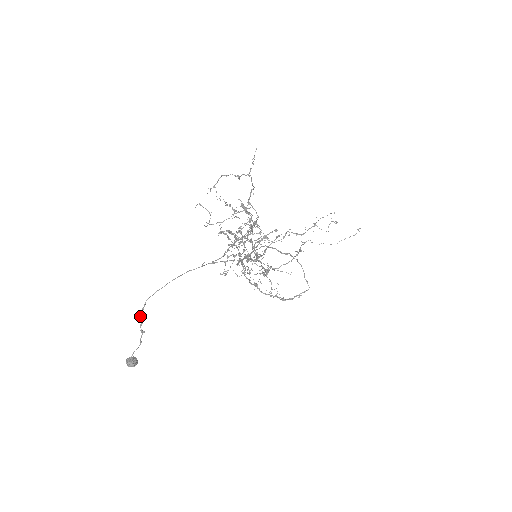
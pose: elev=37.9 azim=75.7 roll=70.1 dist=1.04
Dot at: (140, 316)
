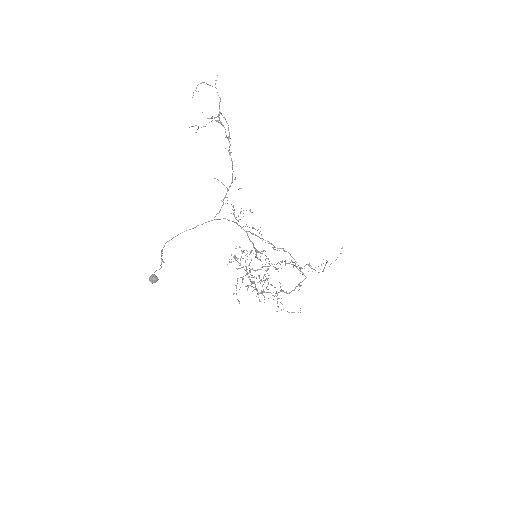
Dot at: (161, 252)
